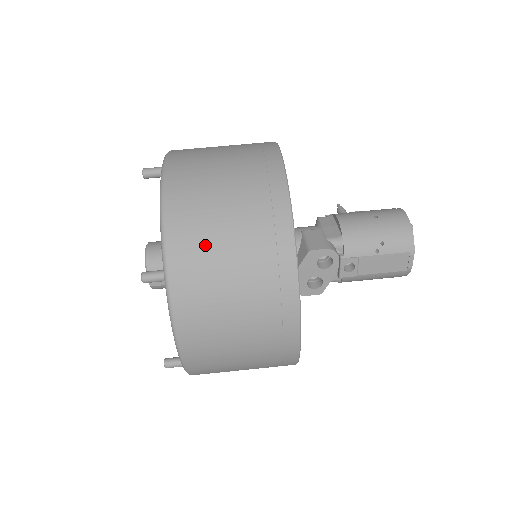
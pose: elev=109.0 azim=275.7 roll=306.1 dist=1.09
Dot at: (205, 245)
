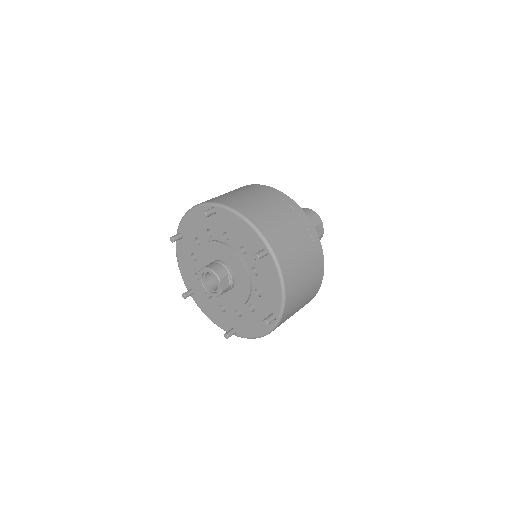
Dot at: (277, 227)
